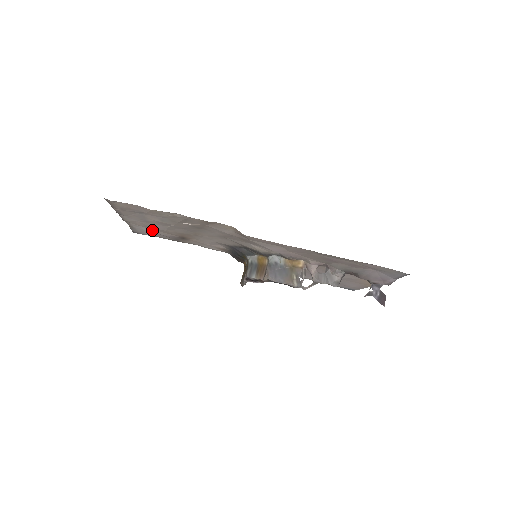
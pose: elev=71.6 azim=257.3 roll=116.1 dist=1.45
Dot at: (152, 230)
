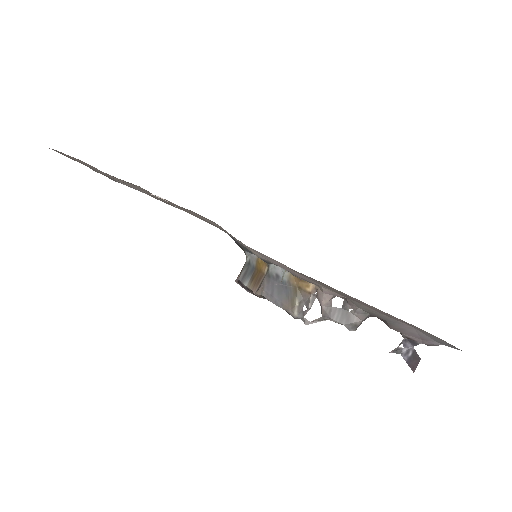
Dot at: occluded
